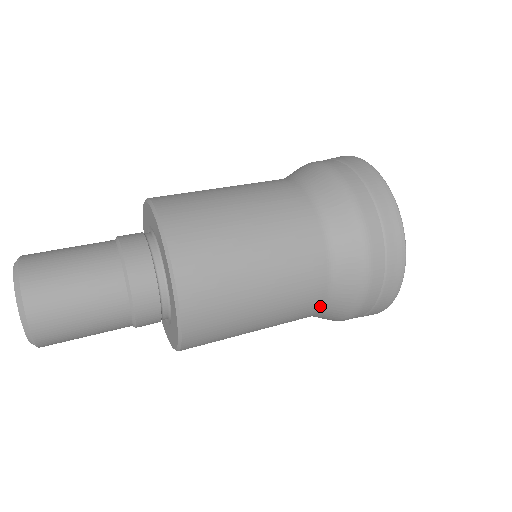
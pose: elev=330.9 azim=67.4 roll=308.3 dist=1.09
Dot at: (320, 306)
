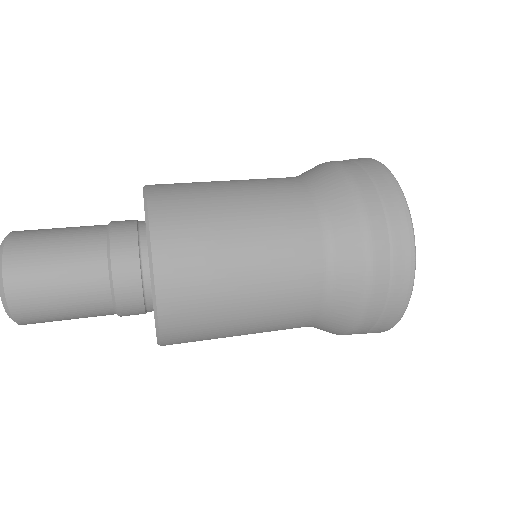
Dot at: (318, 310)
